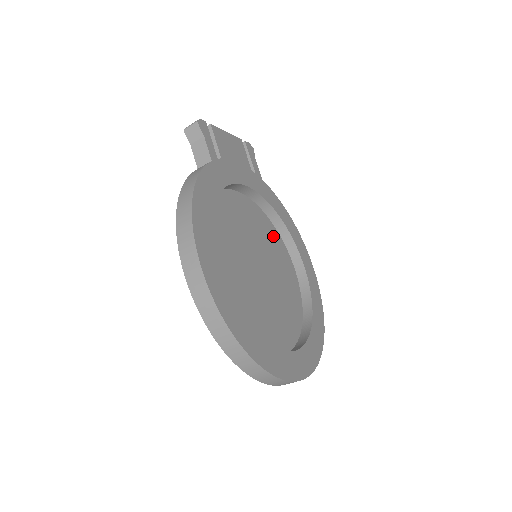
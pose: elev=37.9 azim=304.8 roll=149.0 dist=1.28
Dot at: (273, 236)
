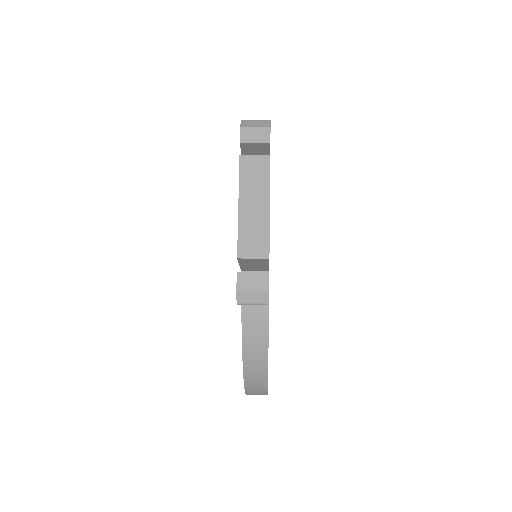
Dot at: occluded
